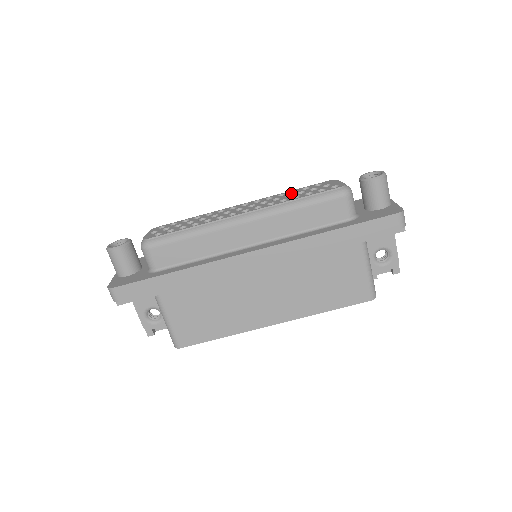
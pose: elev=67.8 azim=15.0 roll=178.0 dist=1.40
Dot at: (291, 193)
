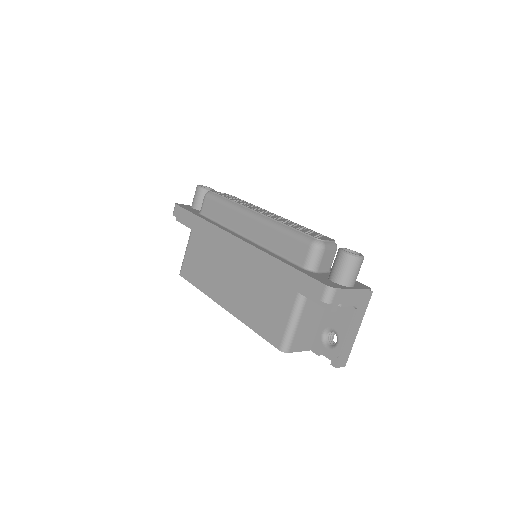
Dot at: (300, 226)
